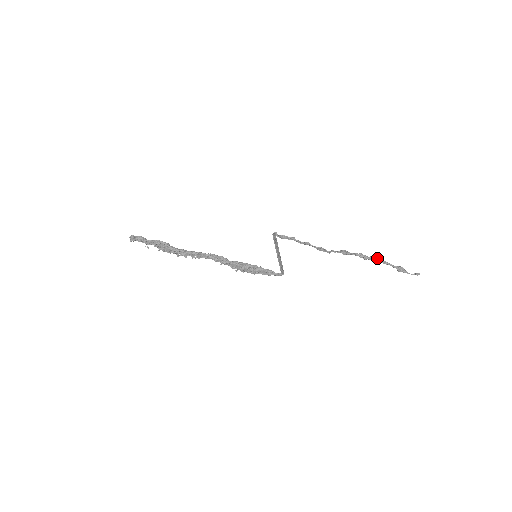
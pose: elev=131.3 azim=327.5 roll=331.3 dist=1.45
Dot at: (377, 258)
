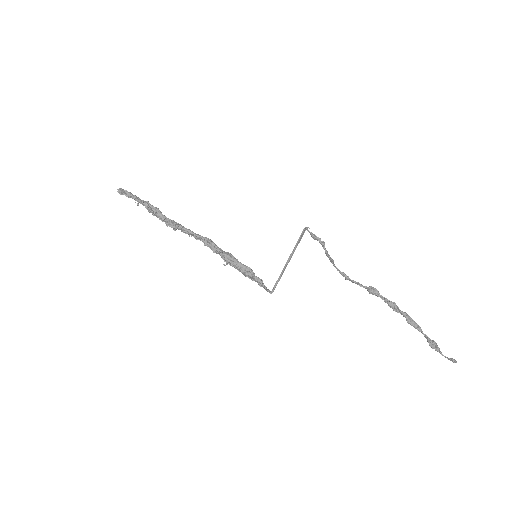
Dot at: occluded
